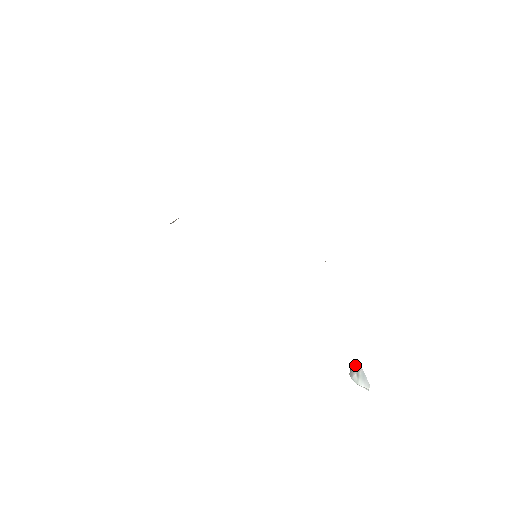
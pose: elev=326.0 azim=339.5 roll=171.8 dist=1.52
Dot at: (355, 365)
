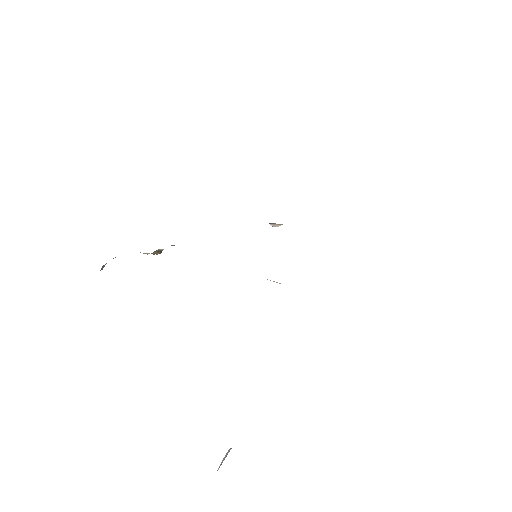
Dot at: occluded
